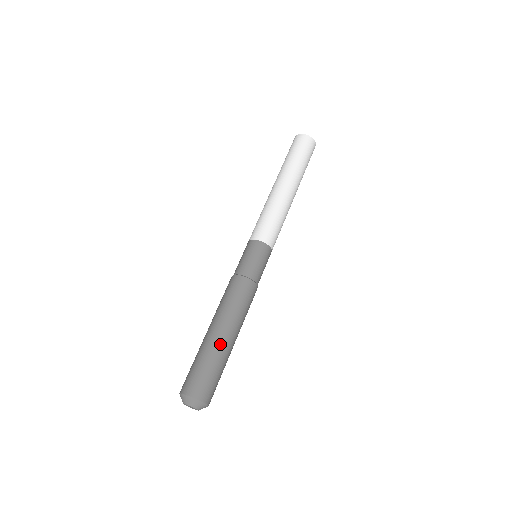
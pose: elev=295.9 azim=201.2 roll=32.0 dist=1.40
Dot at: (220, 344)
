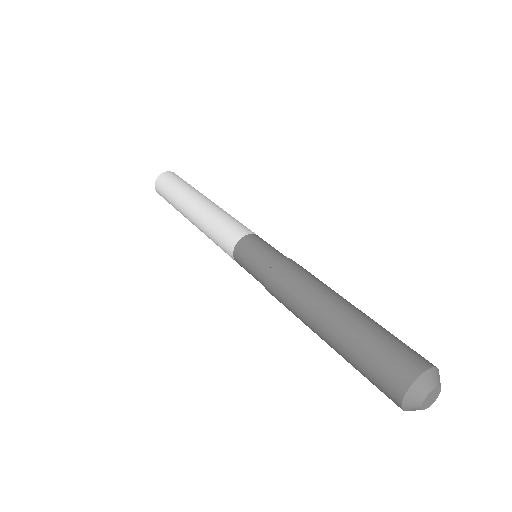
Dot at: (365, 314)
